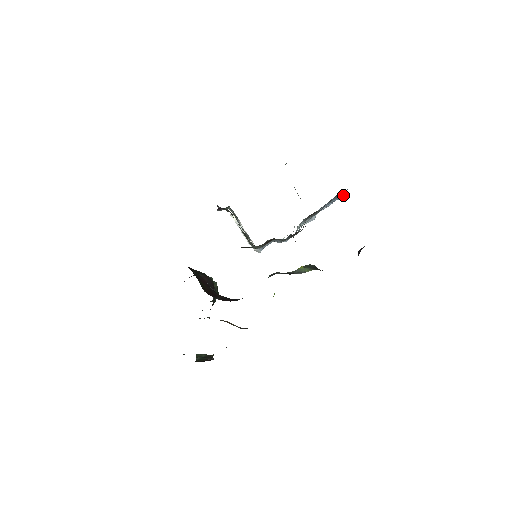
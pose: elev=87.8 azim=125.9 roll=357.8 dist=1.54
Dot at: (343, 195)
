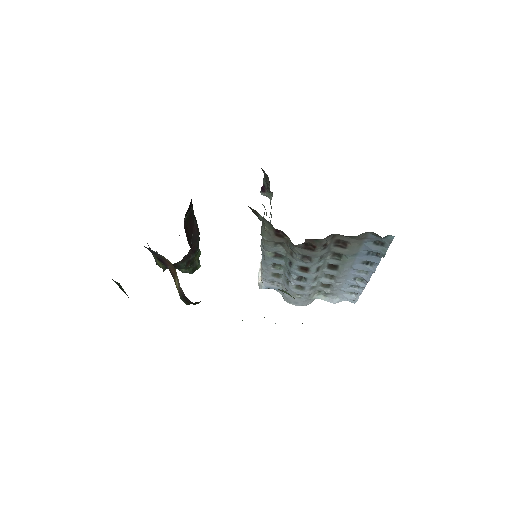
Dot at: (384, 253)
